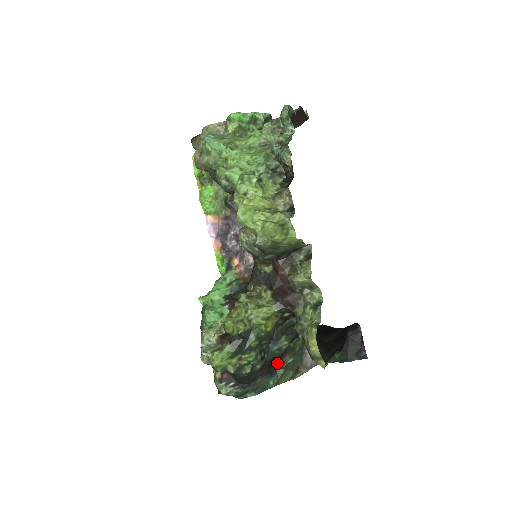
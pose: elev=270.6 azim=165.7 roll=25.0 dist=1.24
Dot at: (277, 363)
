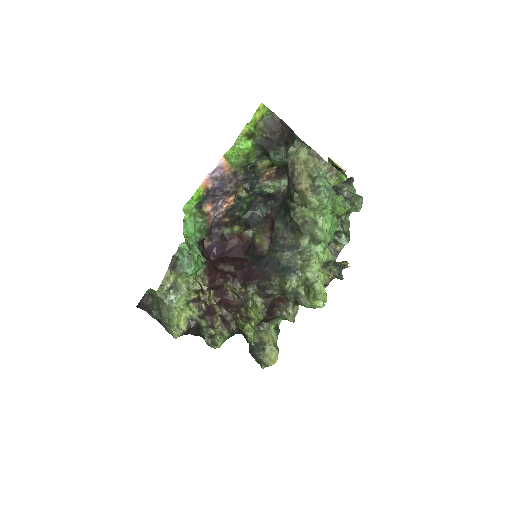
Dot at: occluded
